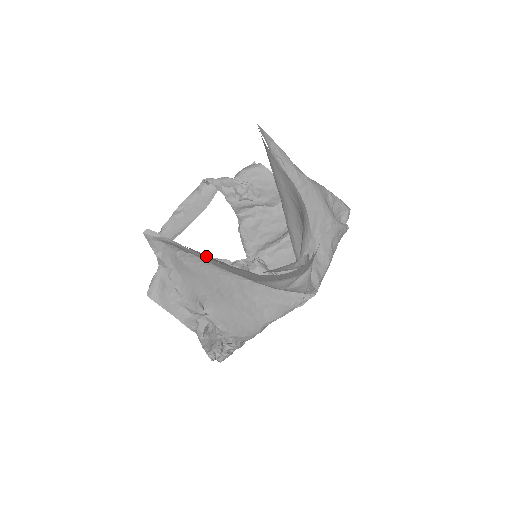
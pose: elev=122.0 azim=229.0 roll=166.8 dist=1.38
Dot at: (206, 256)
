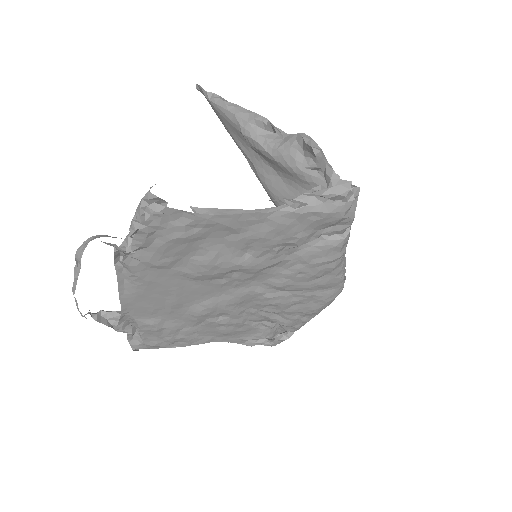
Dot at: occluded
